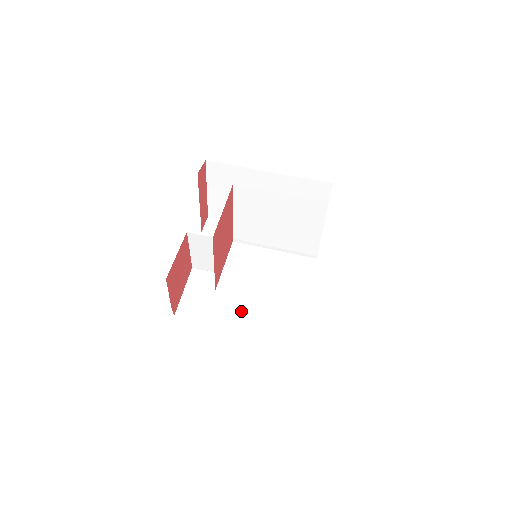
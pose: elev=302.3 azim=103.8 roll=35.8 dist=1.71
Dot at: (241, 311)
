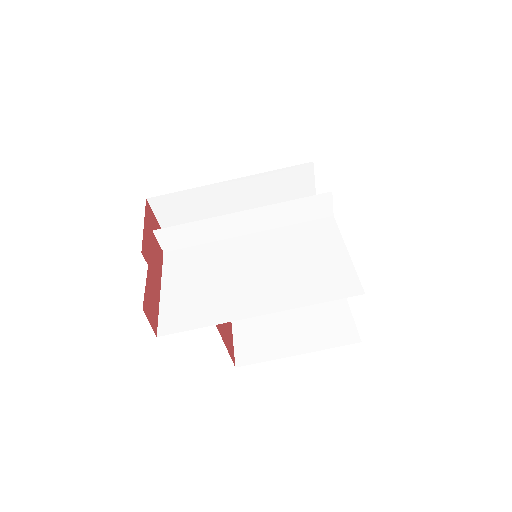
Dot at: occluded
